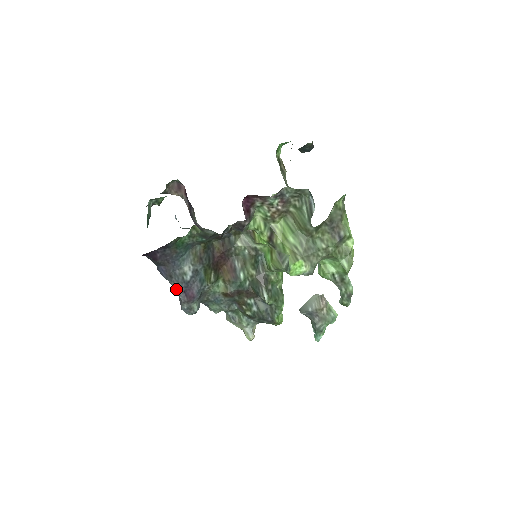
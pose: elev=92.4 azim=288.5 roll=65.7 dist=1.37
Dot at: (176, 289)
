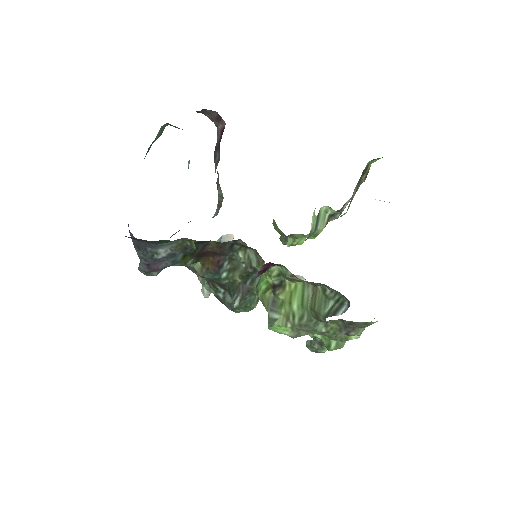
Dot at: occluded
